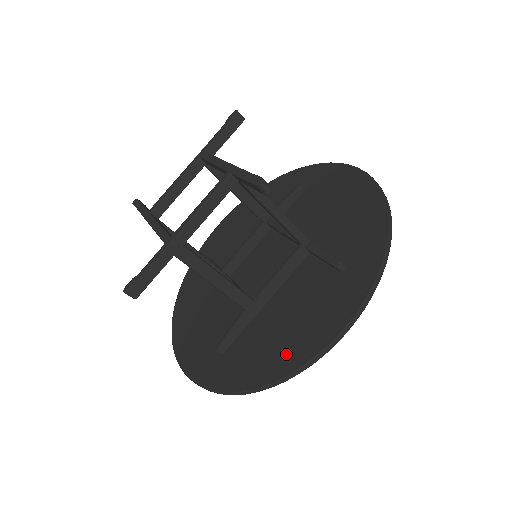
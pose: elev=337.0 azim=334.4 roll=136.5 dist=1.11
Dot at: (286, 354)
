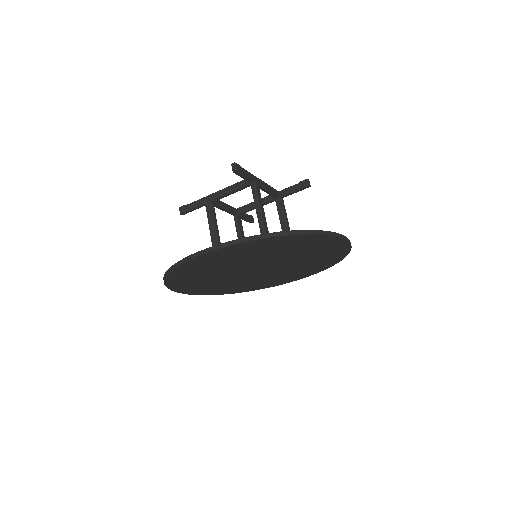
Dot at: occluded
